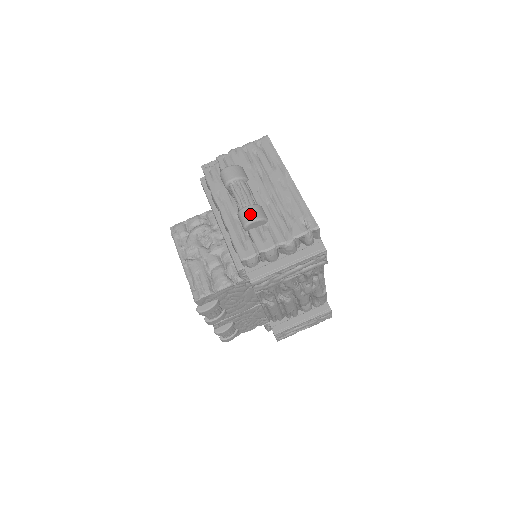
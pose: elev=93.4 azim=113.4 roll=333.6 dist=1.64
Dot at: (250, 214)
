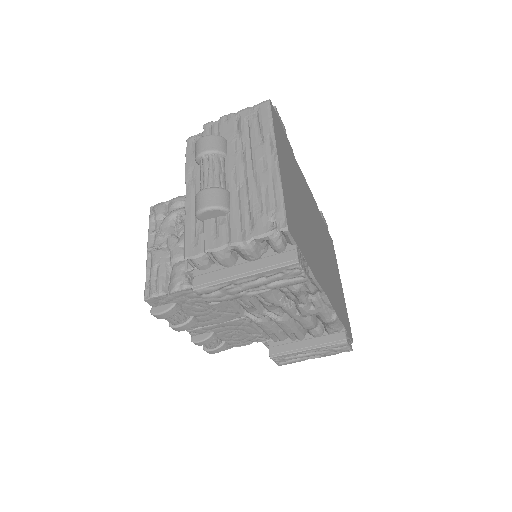
Dot at: (205, 199)
